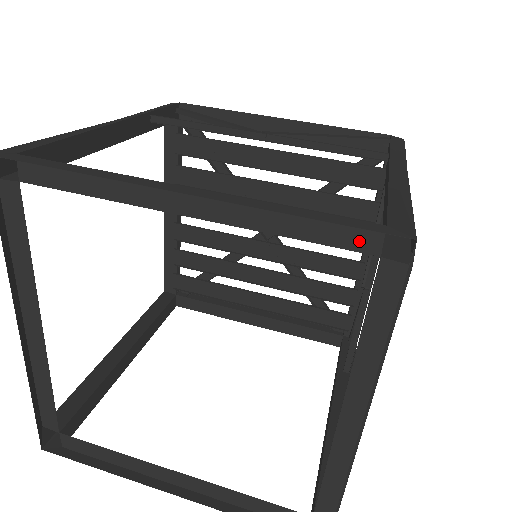
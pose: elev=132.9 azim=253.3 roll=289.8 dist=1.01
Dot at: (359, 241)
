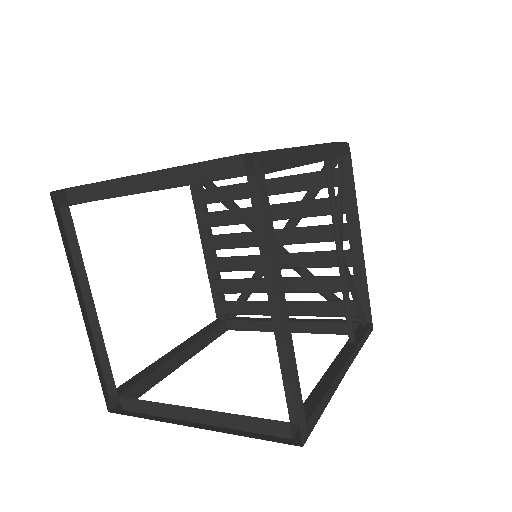
Dot at: (232, 170)
